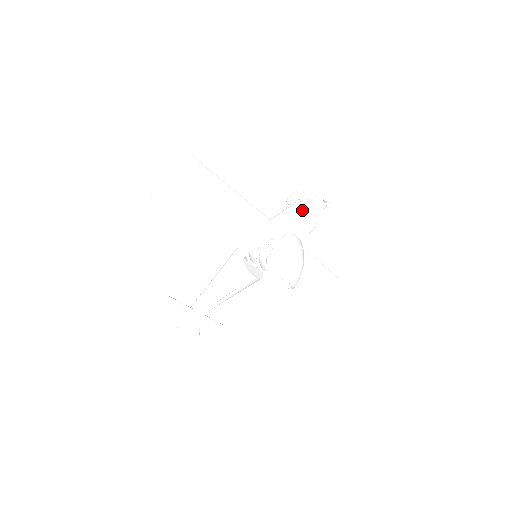
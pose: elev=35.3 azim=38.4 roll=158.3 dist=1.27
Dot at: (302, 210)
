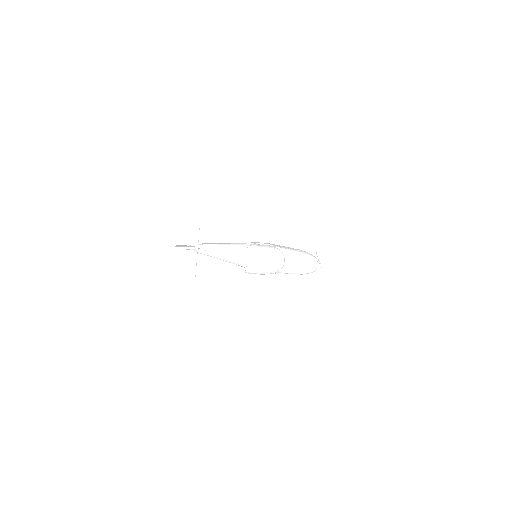
Dot at: (303, 252)
